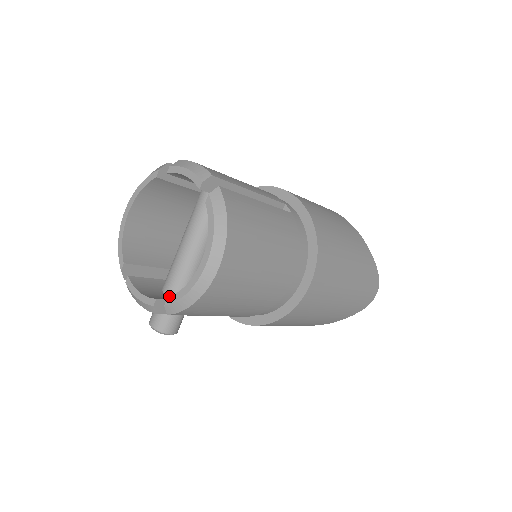
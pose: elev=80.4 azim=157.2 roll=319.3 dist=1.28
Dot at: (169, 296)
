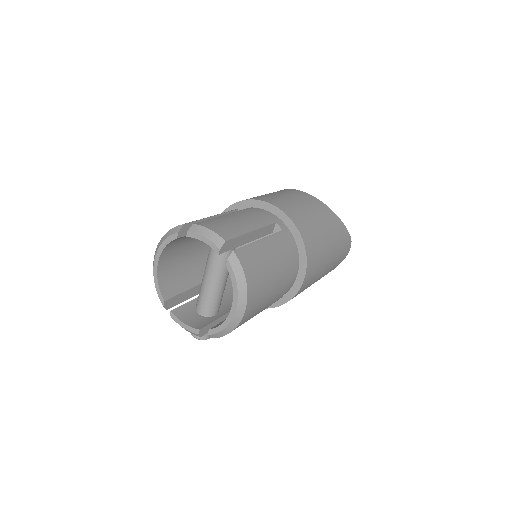
Dot at: (203, 316)
